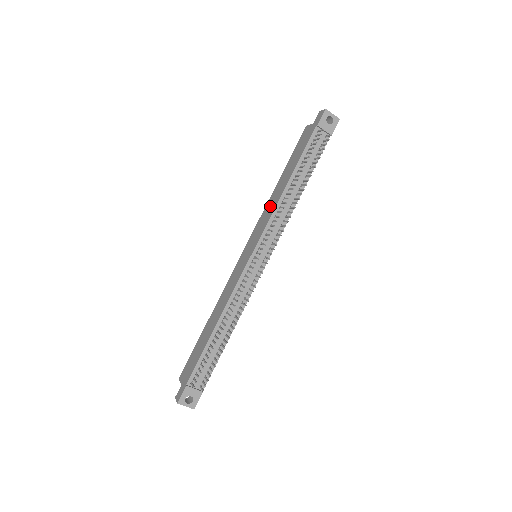
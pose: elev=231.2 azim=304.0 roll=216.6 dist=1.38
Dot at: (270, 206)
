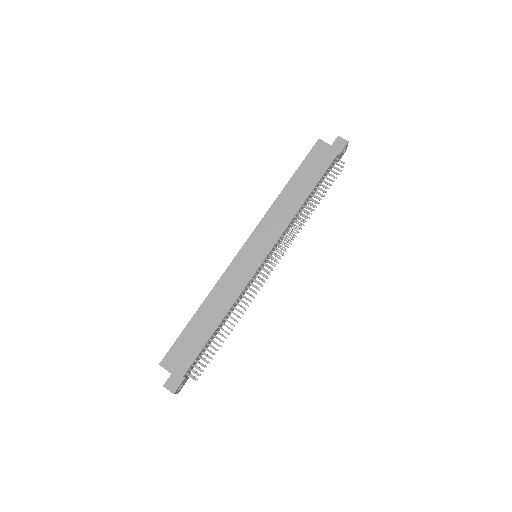
Dot at: (281, 213)
